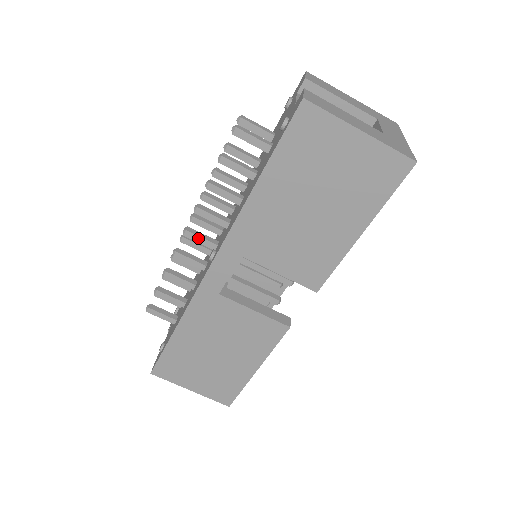
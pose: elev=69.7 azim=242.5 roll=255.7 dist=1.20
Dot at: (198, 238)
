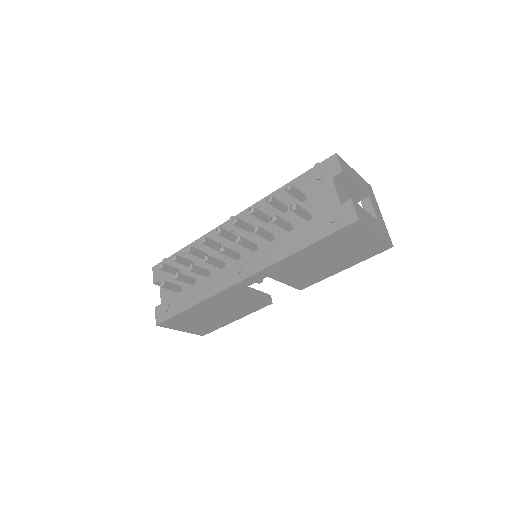
Dot at: (230, 254)
